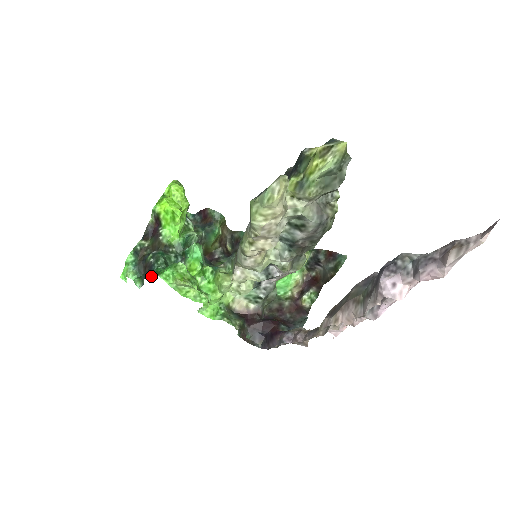
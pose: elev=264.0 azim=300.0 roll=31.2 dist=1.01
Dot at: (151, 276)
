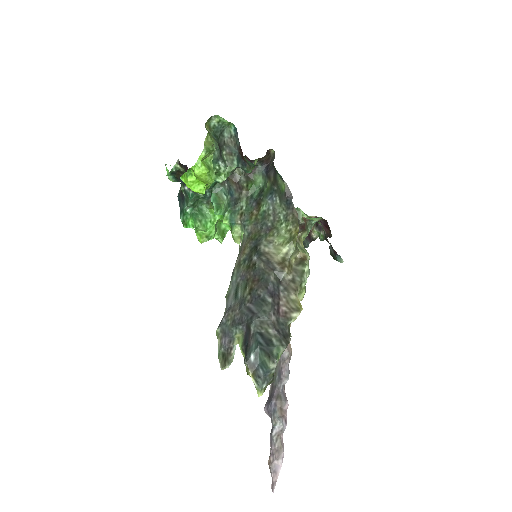
Dot at: (180, 217)
